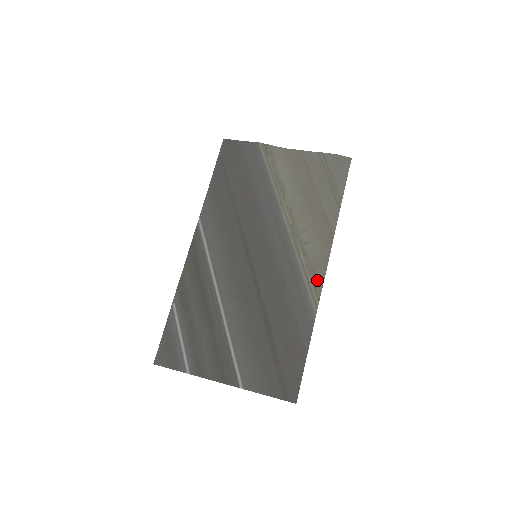
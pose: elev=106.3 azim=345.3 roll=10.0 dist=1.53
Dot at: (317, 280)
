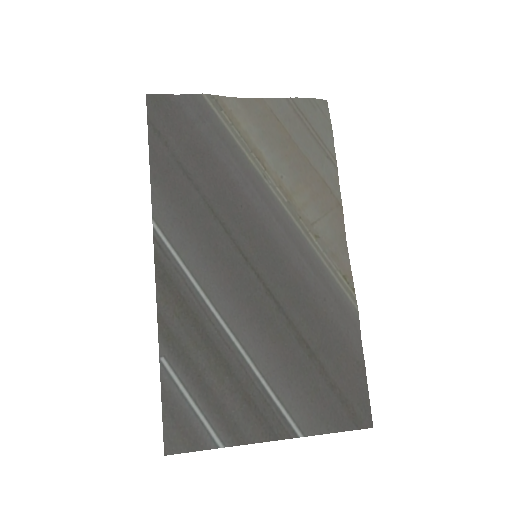
Dot at: (343, 267)
